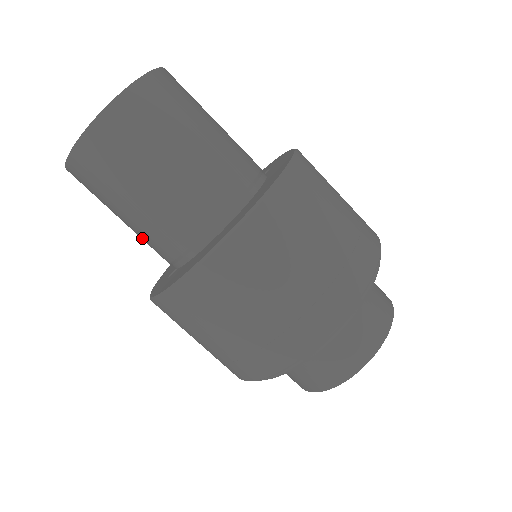
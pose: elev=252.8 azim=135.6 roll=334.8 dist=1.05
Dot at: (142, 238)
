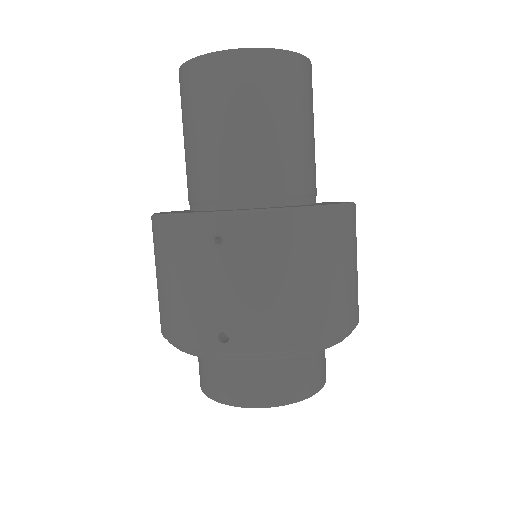
Dot at: (231, 159)
